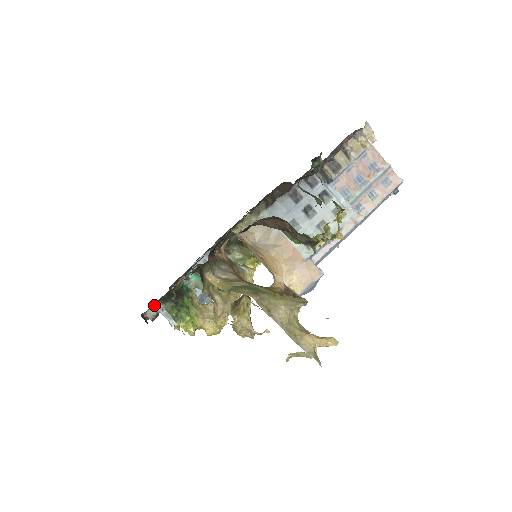
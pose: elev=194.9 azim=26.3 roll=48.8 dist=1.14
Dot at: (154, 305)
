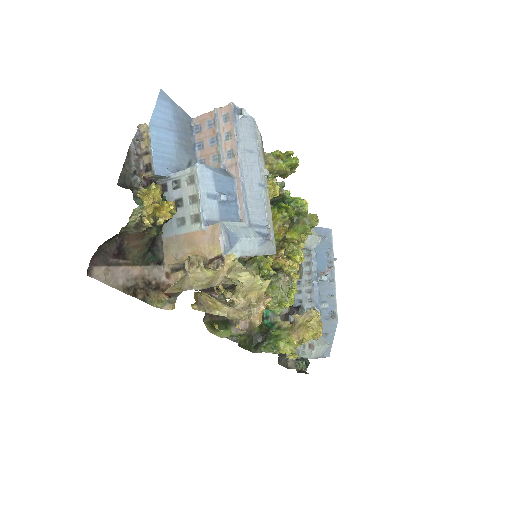
Dot at: (286, 356)
